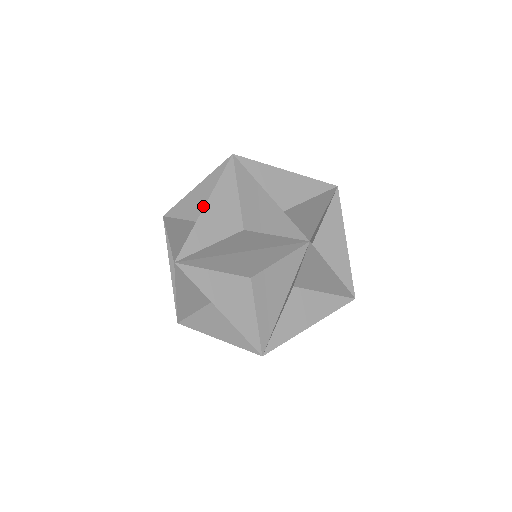
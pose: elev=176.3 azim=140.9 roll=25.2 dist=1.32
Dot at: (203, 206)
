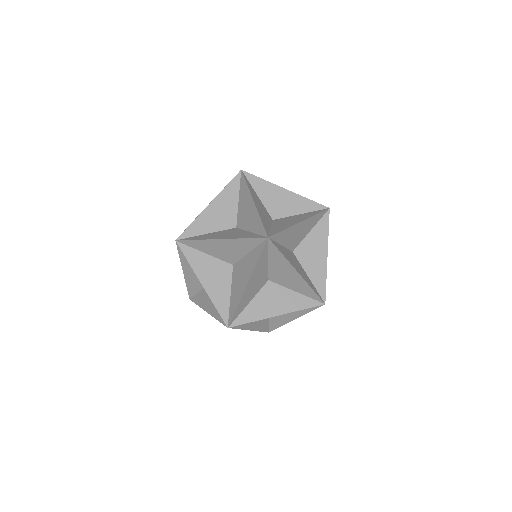
Dot at: (280, 205)
